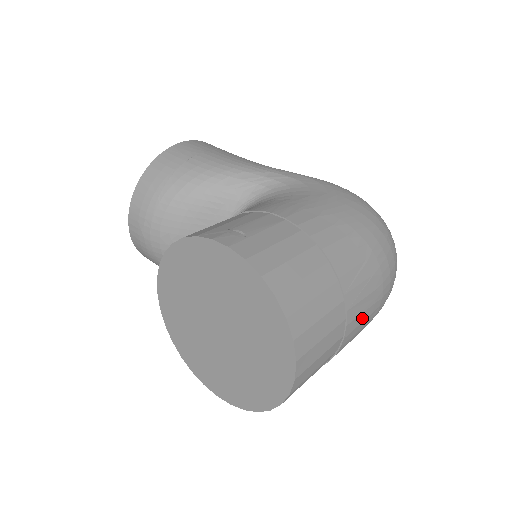
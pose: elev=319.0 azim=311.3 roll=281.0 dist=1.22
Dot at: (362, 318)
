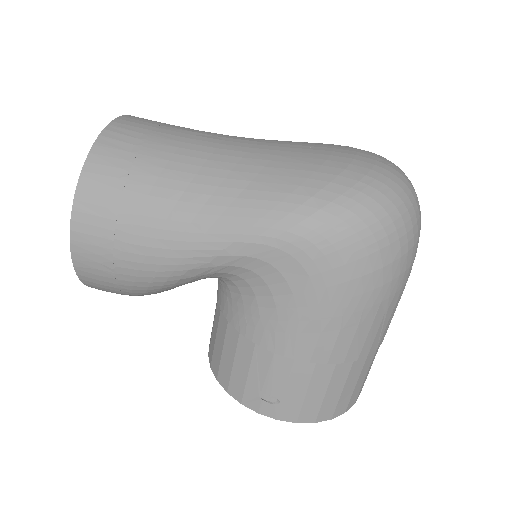
Dot at: occluded
